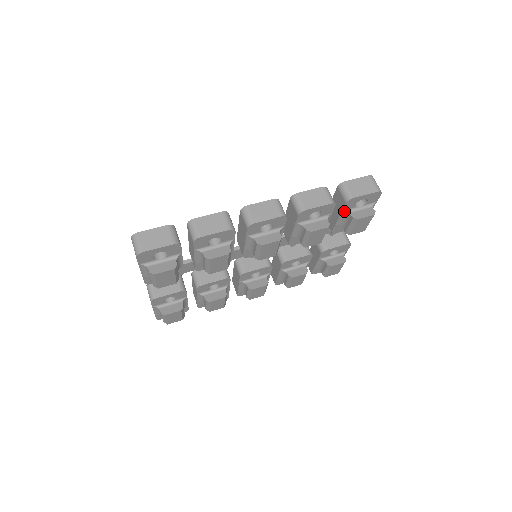
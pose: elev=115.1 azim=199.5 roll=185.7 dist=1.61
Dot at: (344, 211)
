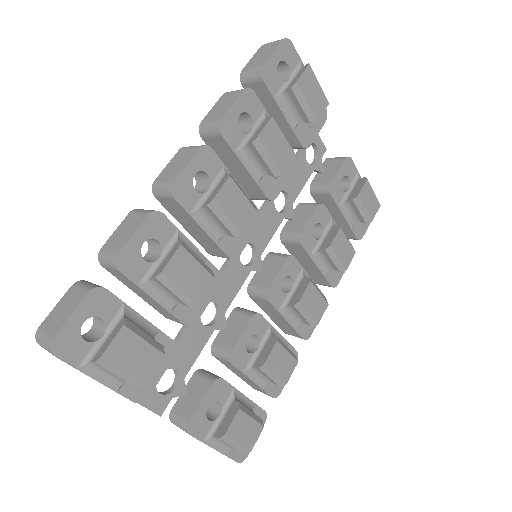
Dot at: (276, 97)
